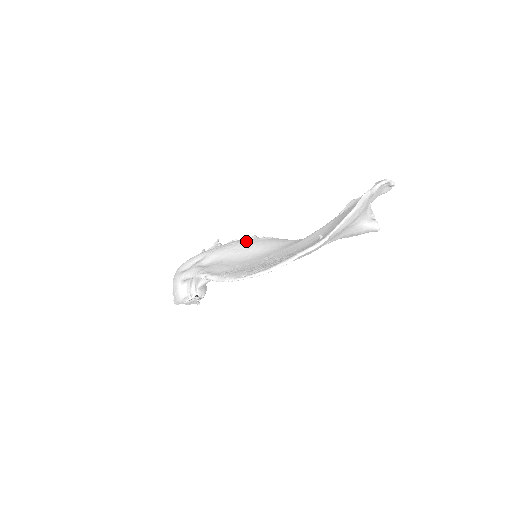
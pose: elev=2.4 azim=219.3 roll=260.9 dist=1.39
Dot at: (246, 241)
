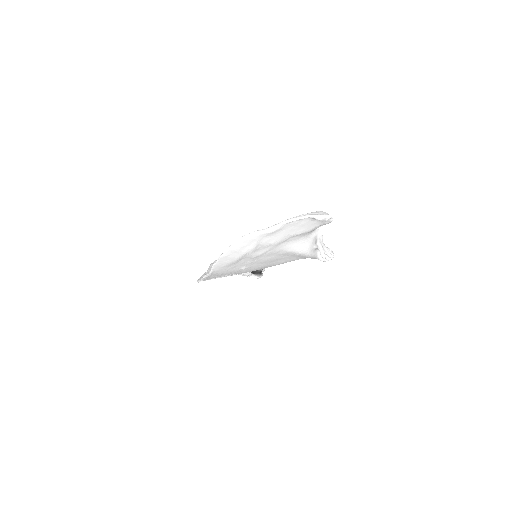
Dot at: occluded
